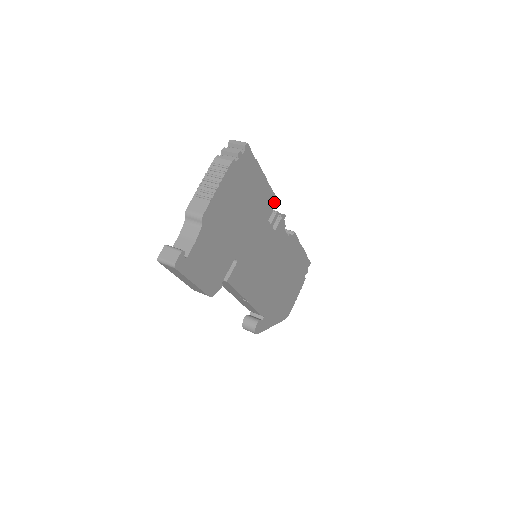
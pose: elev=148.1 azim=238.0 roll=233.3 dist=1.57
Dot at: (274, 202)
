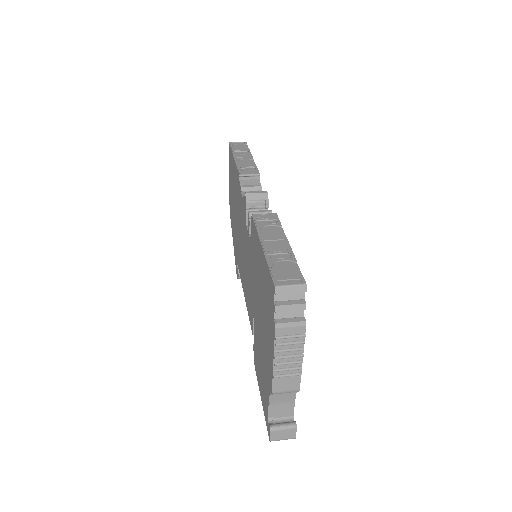
Dot at: occluded
